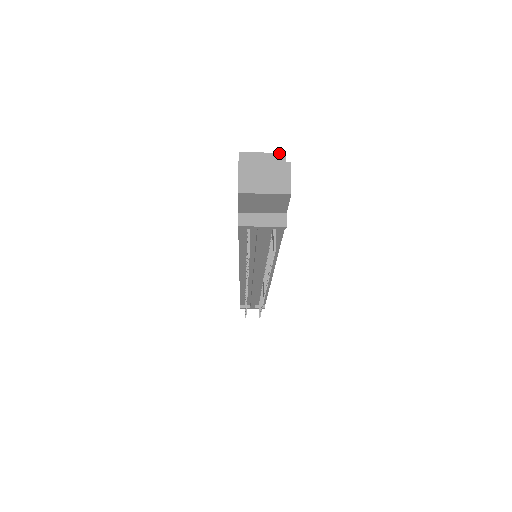
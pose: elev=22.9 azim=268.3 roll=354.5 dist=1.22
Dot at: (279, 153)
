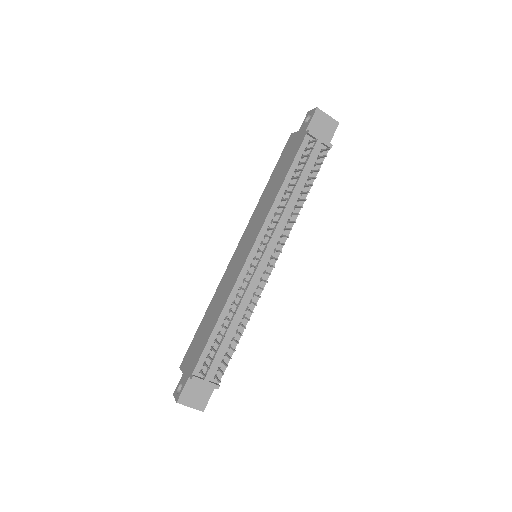
Dot at: occluded
